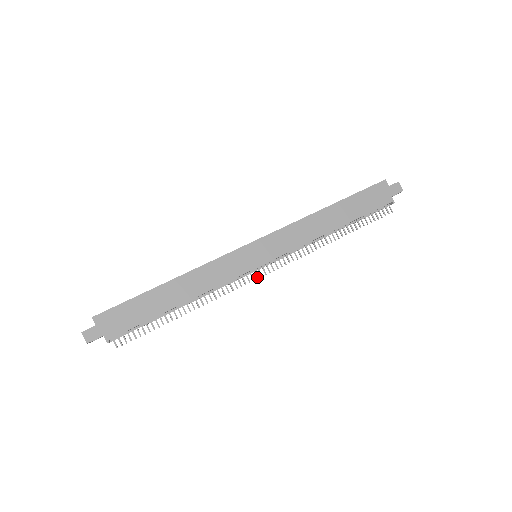
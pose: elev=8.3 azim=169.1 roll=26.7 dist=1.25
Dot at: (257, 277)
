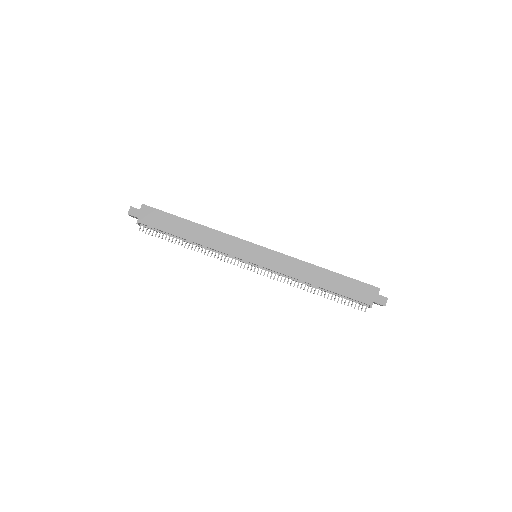
Dot at: (244, 267)
